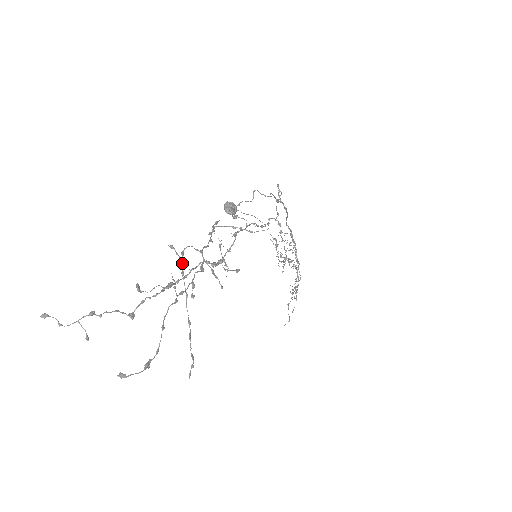
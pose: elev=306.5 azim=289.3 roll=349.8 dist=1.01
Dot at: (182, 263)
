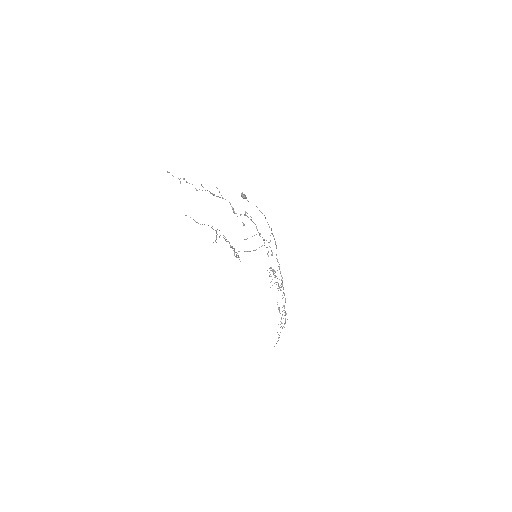
Dot at: occluded
